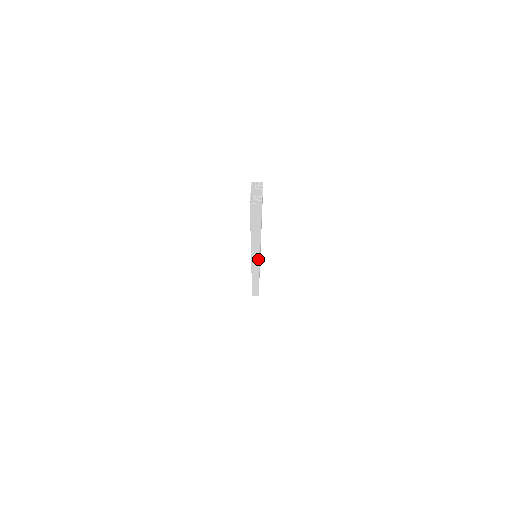
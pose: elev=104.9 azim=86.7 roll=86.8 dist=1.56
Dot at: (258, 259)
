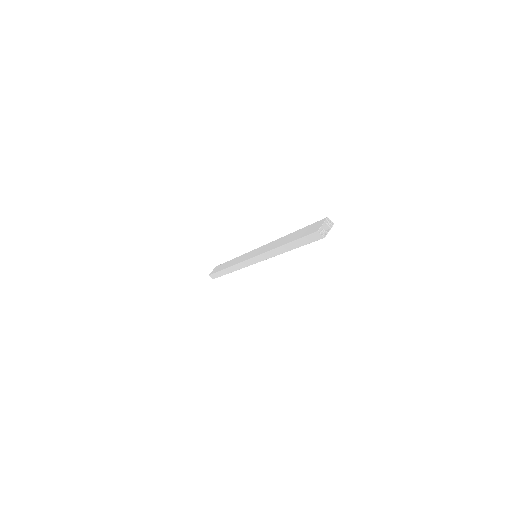
Dot at: (259, 260)
